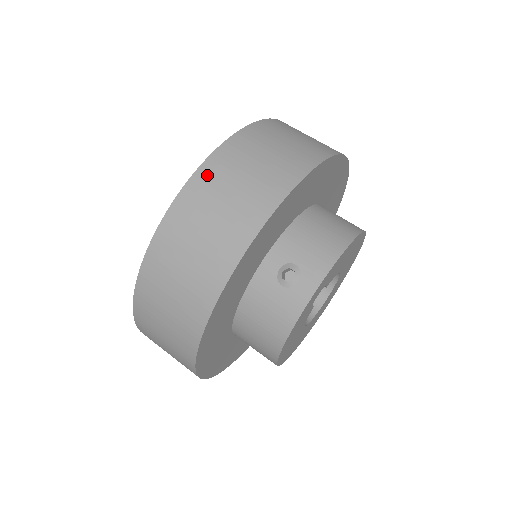
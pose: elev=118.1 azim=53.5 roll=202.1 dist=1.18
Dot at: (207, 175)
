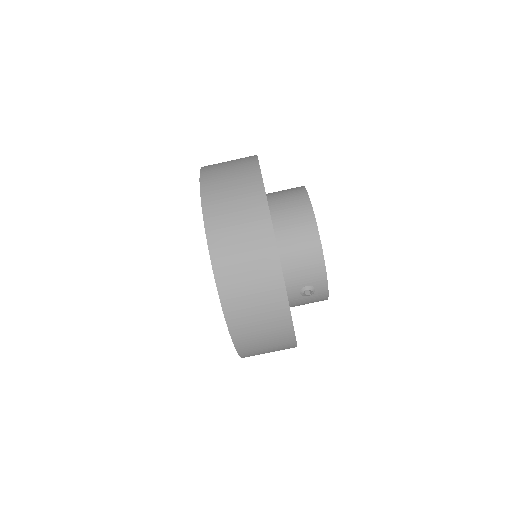
Dot at: (236, 325)
